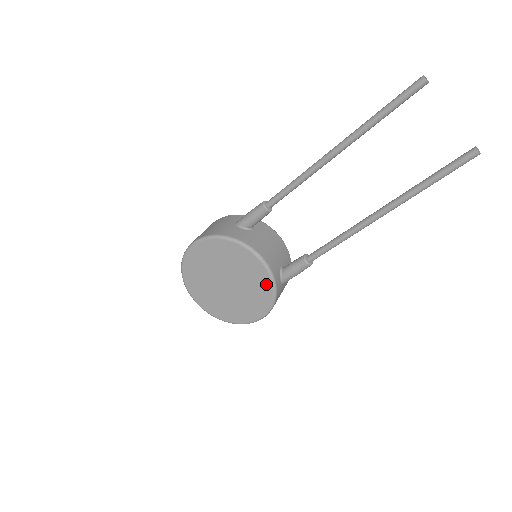
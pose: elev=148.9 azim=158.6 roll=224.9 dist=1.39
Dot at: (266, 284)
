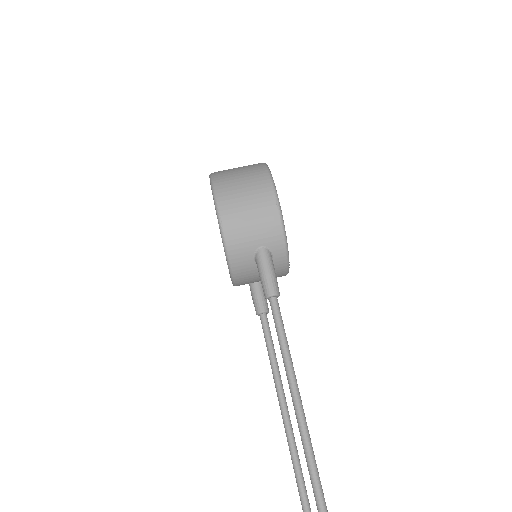
Dot at: occluded
